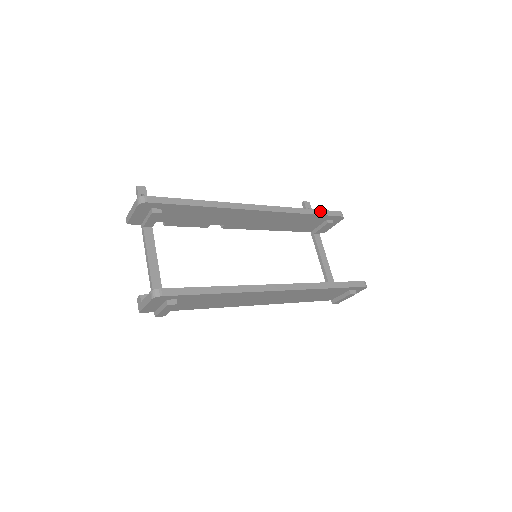
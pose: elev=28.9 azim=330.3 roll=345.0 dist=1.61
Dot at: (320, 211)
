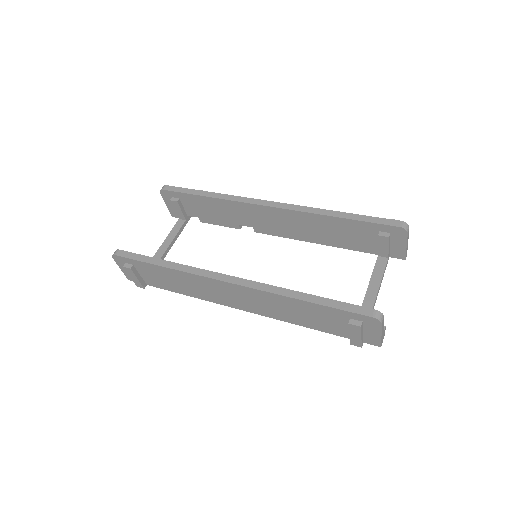
Dot at: (362, 216)
